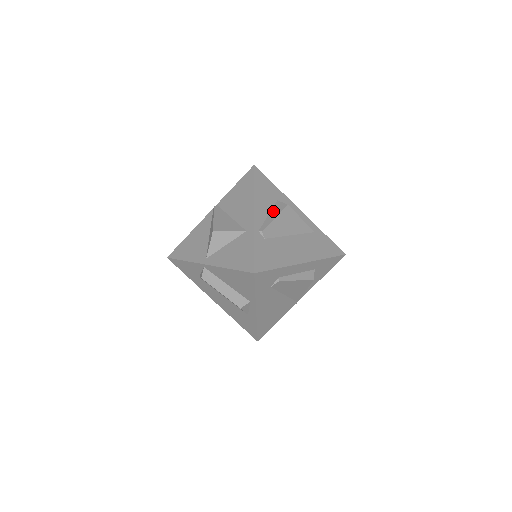
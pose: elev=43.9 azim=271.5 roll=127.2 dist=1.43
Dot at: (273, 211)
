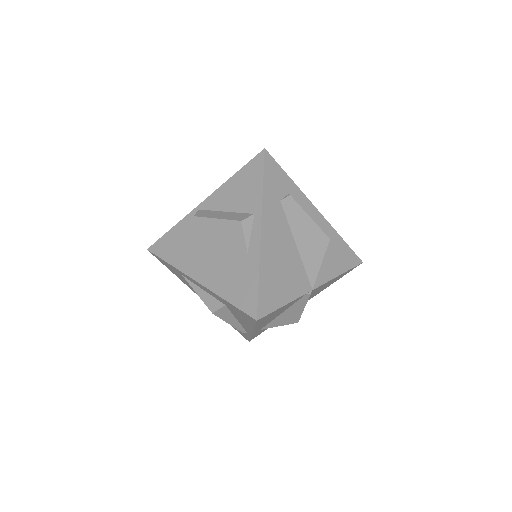
Dot at: occluded
